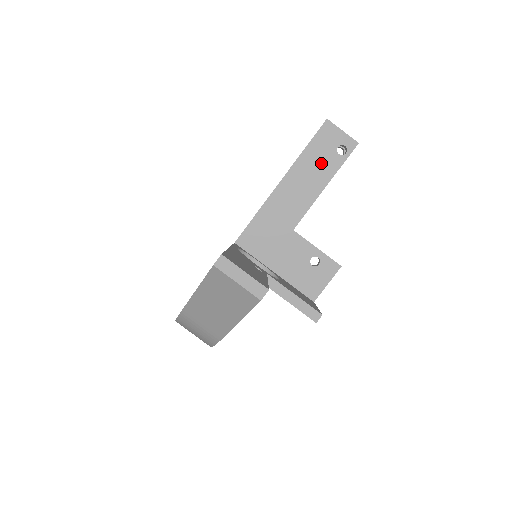
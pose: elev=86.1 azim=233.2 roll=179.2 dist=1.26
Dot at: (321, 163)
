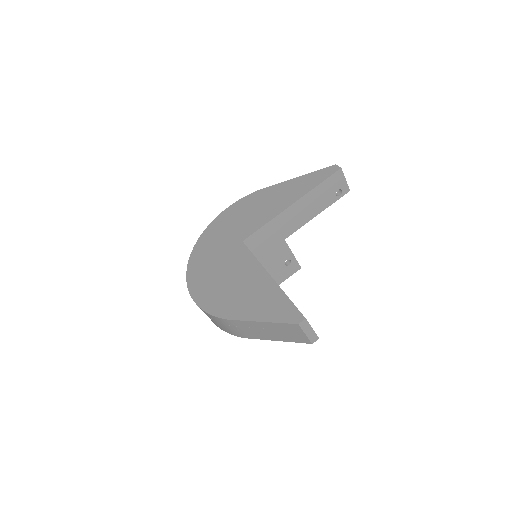
Dot at: (323, 198)
